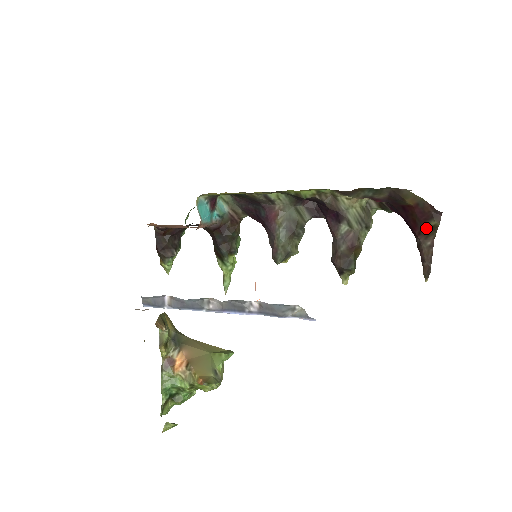
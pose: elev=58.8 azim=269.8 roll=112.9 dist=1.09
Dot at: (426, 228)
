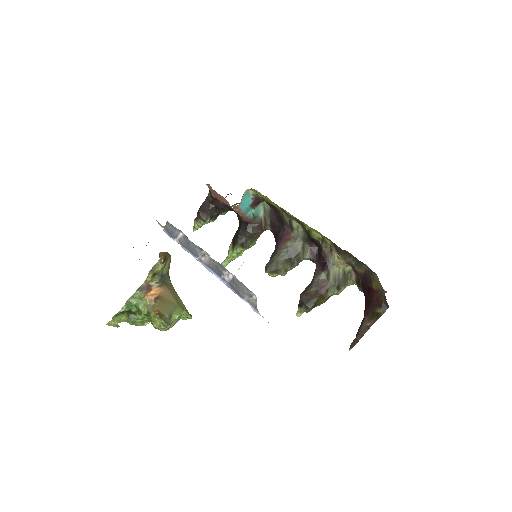
Dot at: (373, 312)
